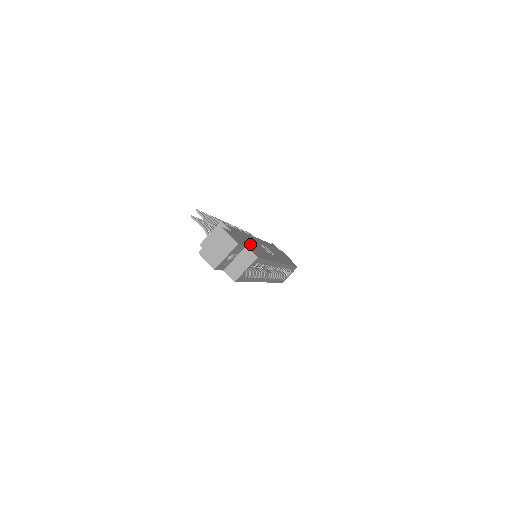
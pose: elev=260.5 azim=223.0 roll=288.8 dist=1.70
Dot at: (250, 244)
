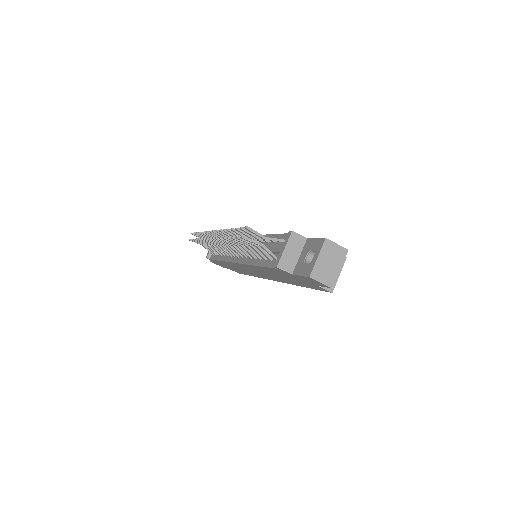
Dot at: occluded
